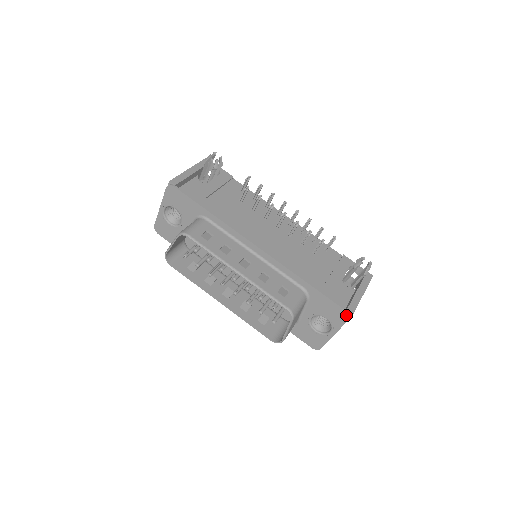
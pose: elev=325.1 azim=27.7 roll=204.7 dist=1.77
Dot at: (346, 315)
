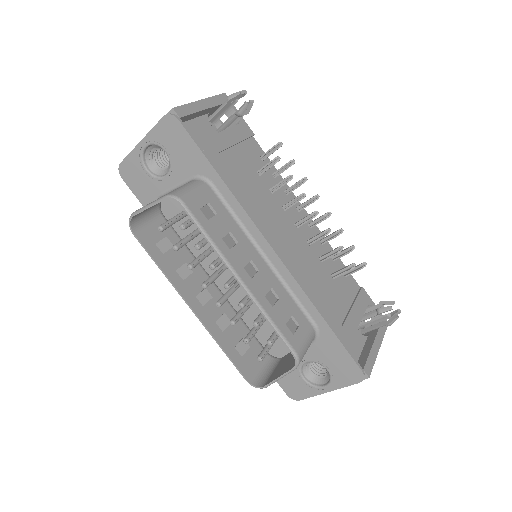
Dot at: (359, 376)
